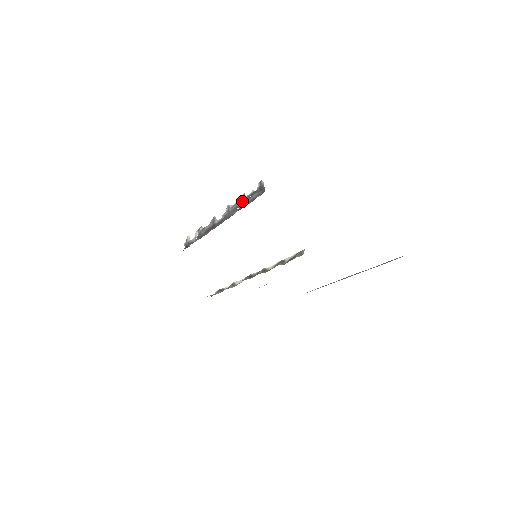
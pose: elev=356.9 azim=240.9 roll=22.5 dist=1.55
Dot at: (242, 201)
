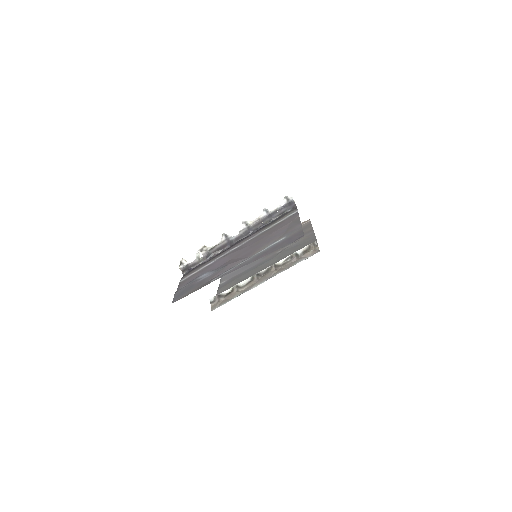
Dot at: (268, 216)
